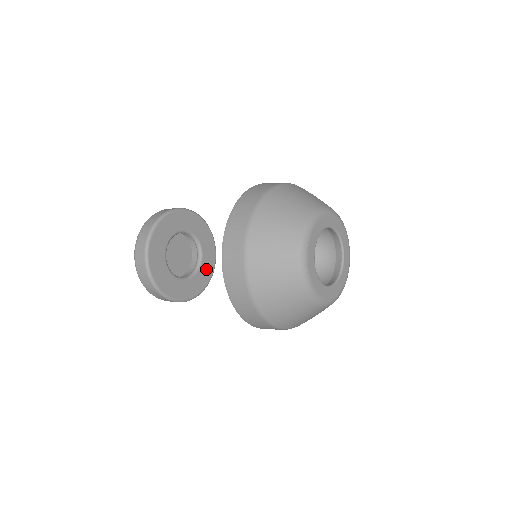
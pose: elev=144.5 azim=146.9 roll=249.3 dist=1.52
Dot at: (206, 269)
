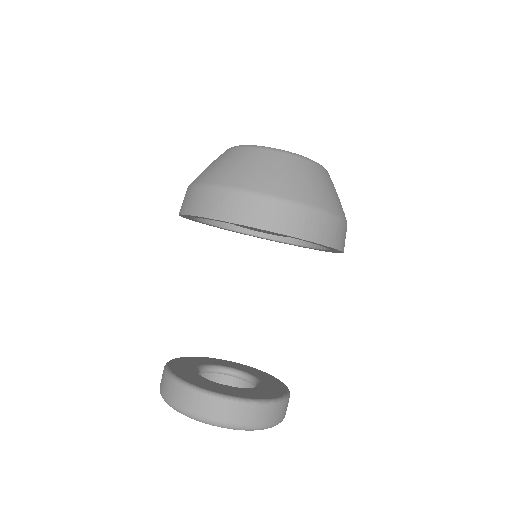
Dot at: (273, 388)
